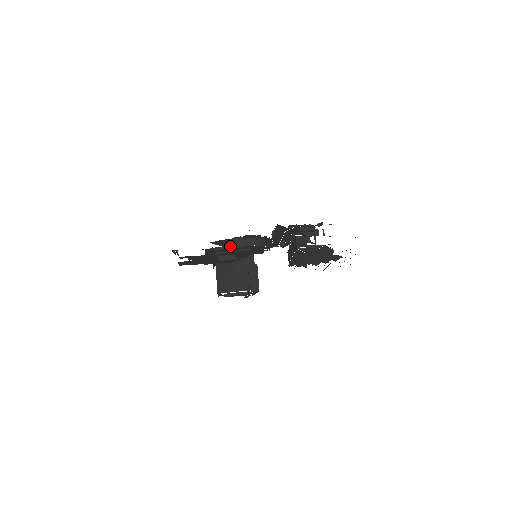
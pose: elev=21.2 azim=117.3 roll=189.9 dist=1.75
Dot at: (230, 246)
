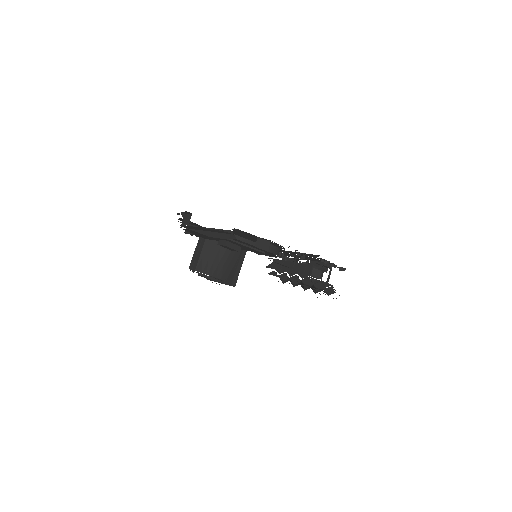
Dot at: (248, 240)
